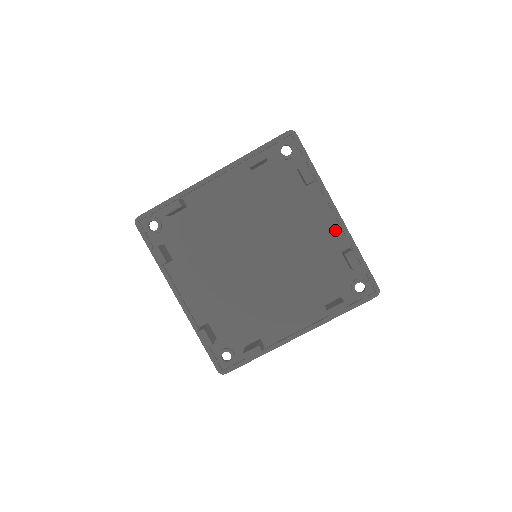
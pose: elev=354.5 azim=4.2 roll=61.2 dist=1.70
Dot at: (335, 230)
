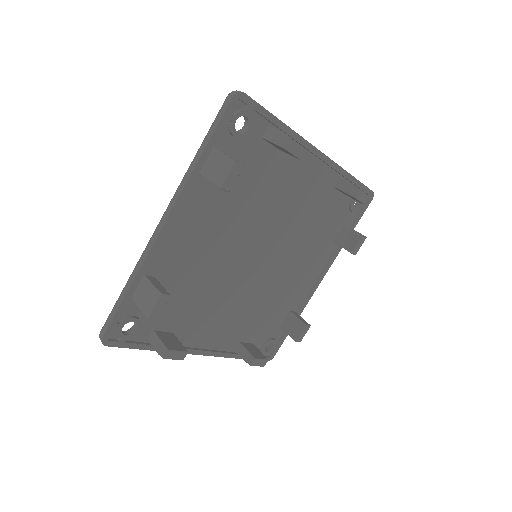
Dot at: (322, 171)
